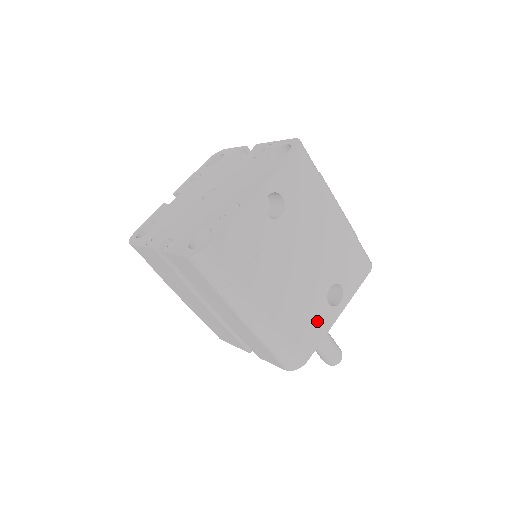
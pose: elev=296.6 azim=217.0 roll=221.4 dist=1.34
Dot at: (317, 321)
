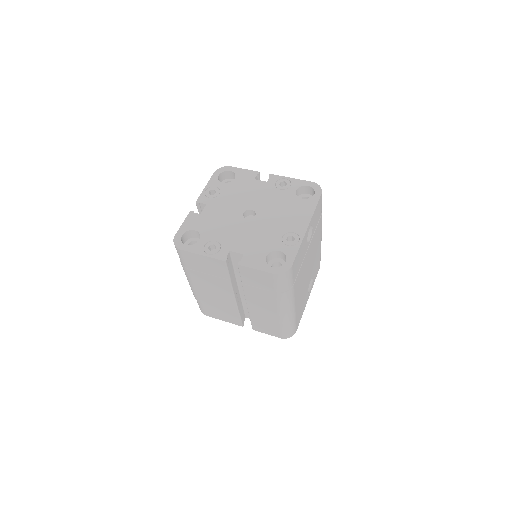
Dot at: (303, 304)
